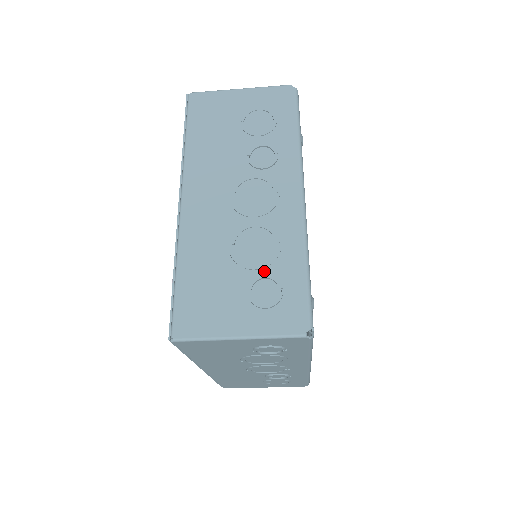
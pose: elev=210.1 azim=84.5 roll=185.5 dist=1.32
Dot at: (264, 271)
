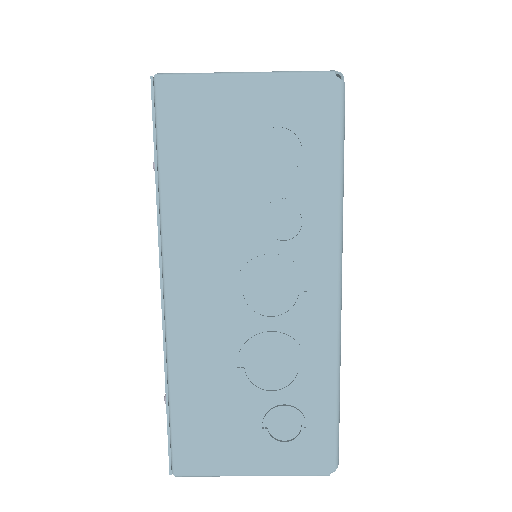
Dot at: (283, 400)
